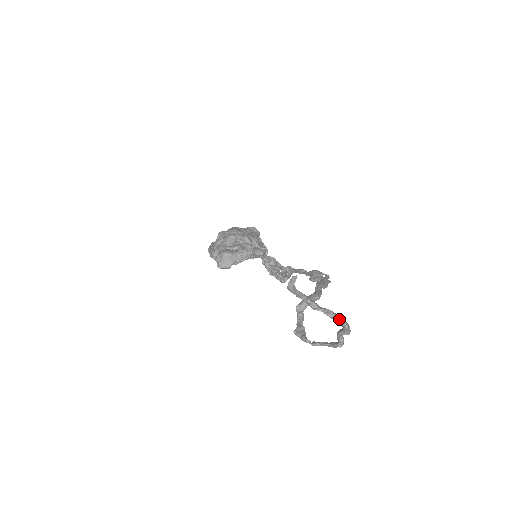
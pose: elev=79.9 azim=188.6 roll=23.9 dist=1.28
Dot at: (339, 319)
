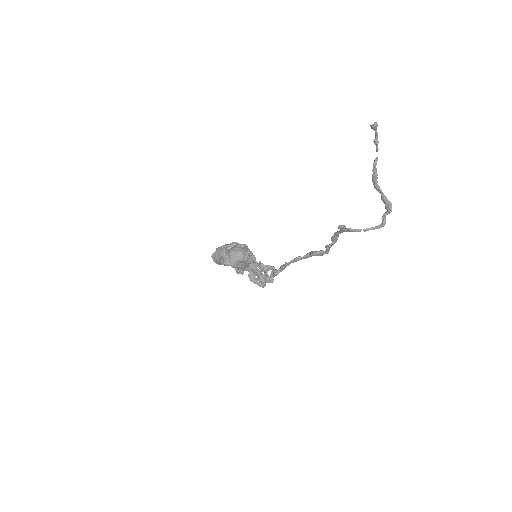
Dot at: (388, 200)
